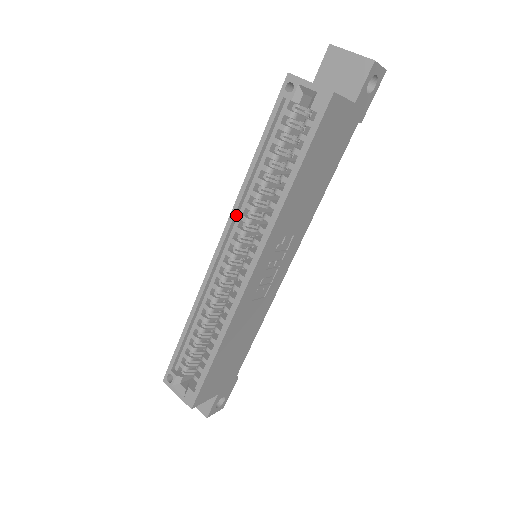
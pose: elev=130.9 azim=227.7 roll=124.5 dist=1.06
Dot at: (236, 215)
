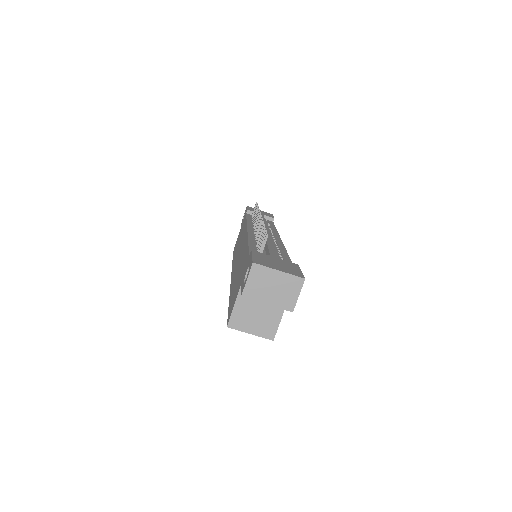
Dot at: occluded
